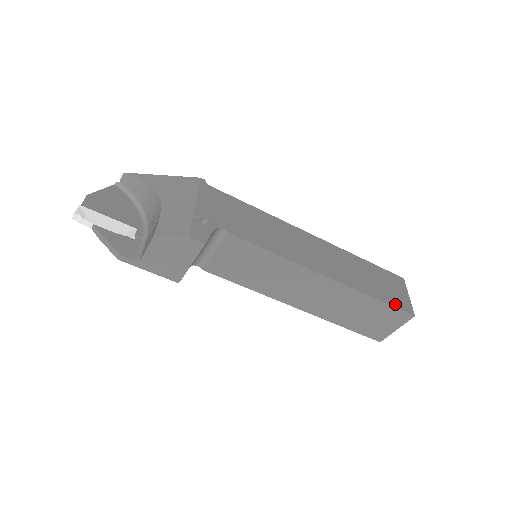
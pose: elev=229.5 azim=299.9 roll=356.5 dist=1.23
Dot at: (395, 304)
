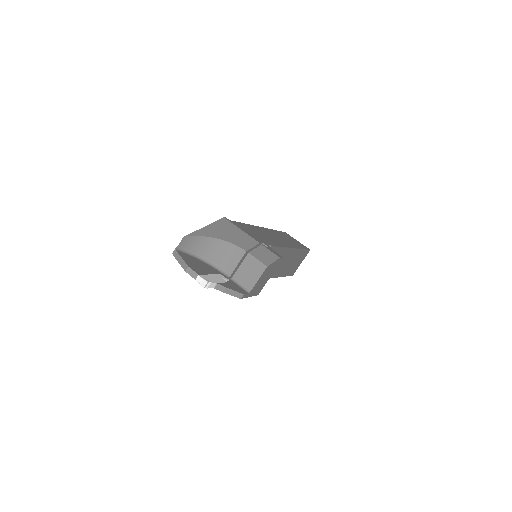
Dot at: (305, 248)
